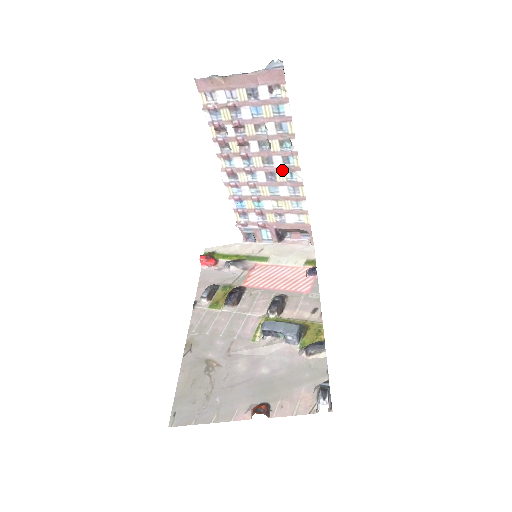
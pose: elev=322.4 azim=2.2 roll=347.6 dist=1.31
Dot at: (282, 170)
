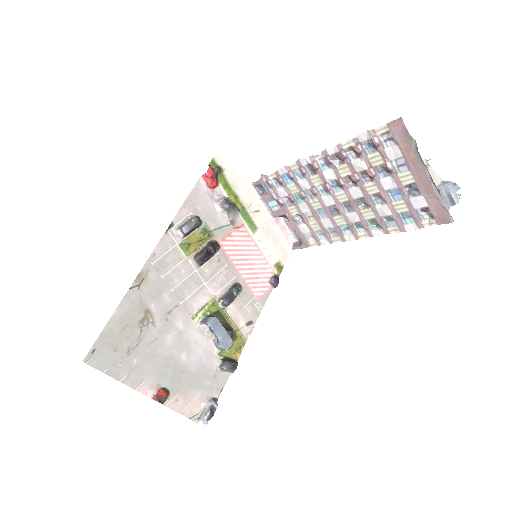
Dot at: (347, 221)
